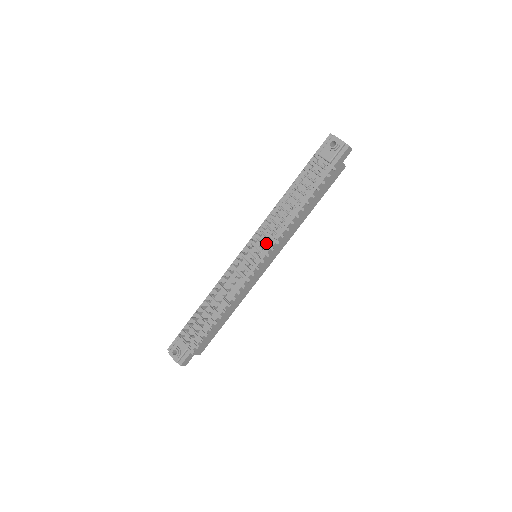
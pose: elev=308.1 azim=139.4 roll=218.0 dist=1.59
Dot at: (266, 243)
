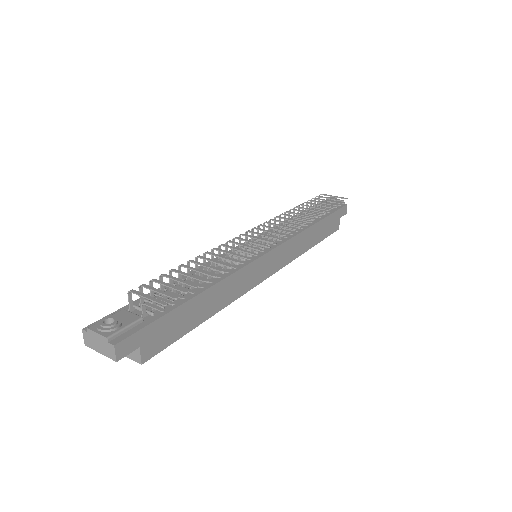
Dot at: (284, 225)
